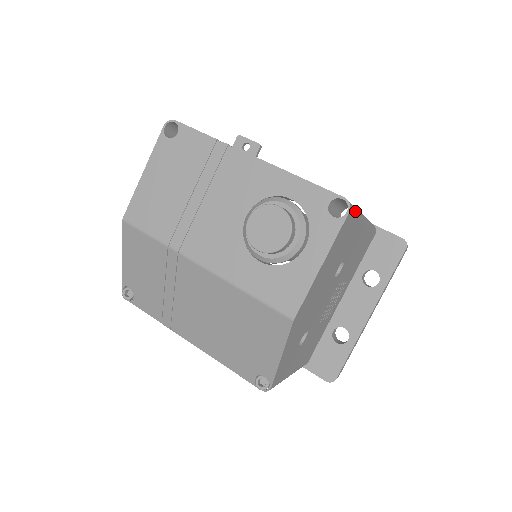
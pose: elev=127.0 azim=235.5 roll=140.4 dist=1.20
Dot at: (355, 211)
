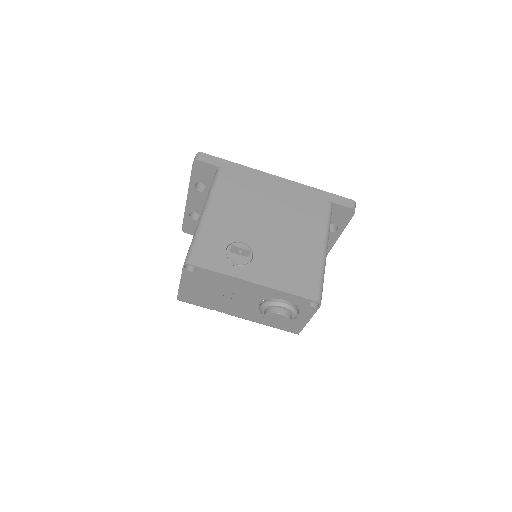
Dot at: (322, 288)
